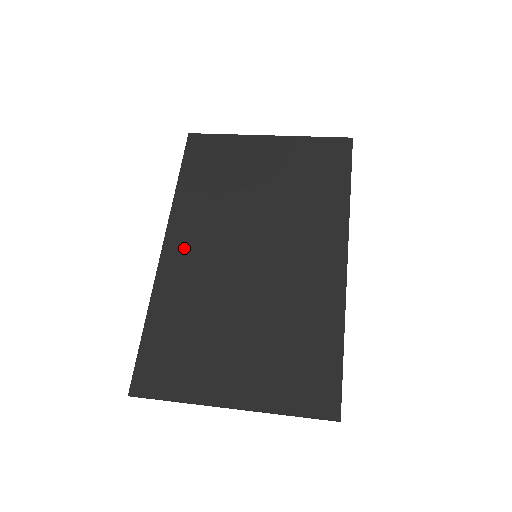
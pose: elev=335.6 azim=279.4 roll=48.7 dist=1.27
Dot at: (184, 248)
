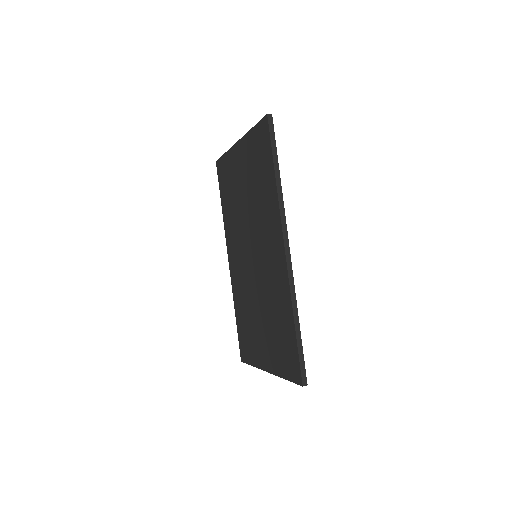
Dot at: (233, 259)
